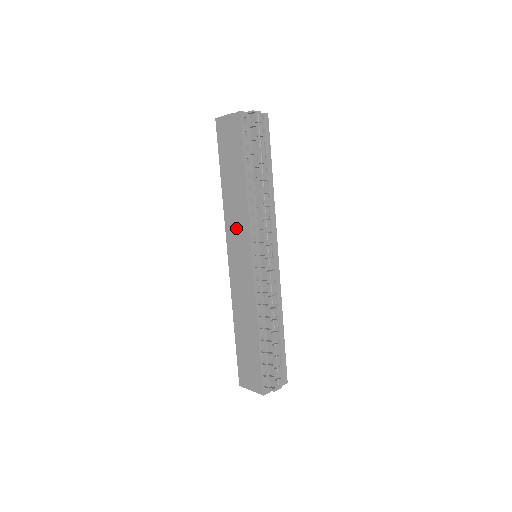
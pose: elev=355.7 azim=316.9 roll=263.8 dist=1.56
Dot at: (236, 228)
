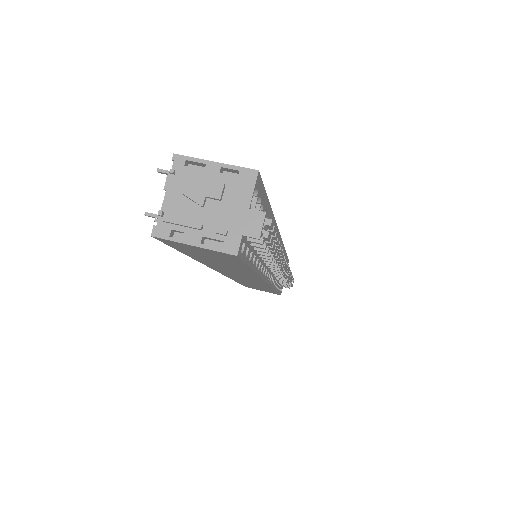
Dot at: occluded
